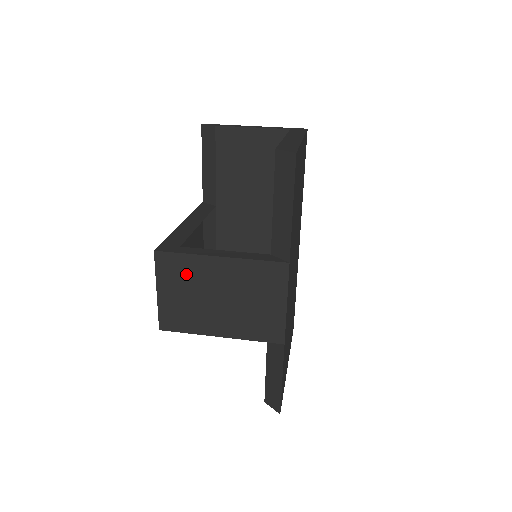
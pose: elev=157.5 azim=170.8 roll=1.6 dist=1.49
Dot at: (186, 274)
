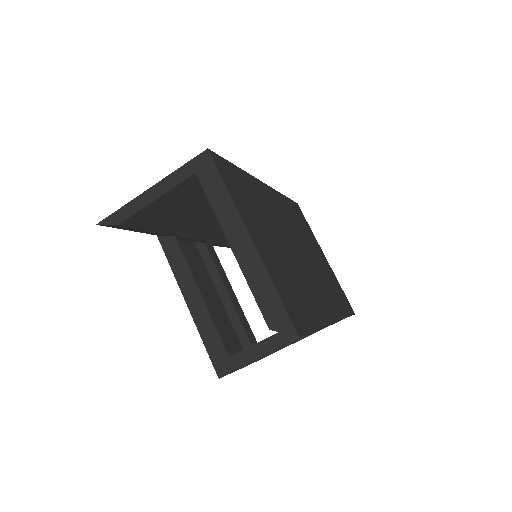
Dot at: occluded
